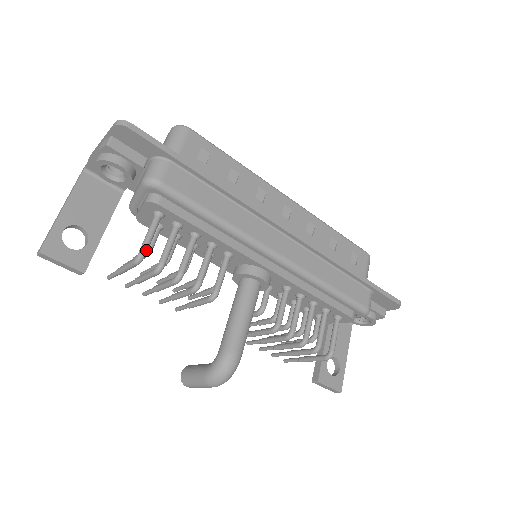
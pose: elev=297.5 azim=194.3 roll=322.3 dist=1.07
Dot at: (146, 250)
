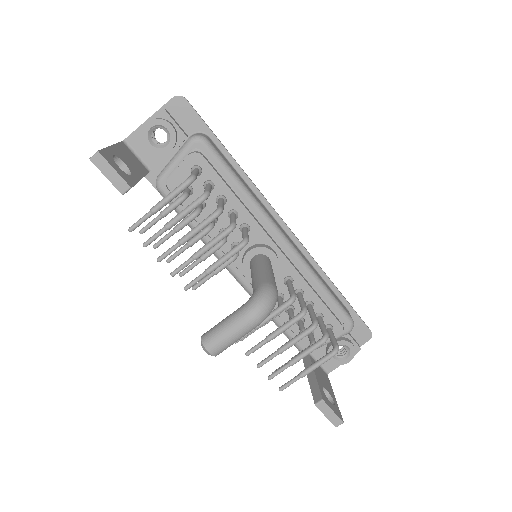
Dot at: (196, 176)
